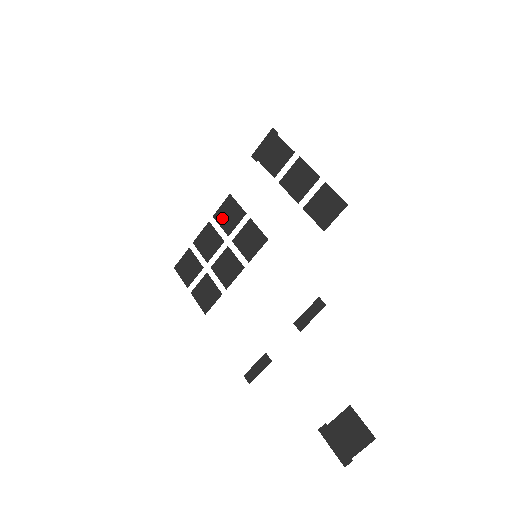
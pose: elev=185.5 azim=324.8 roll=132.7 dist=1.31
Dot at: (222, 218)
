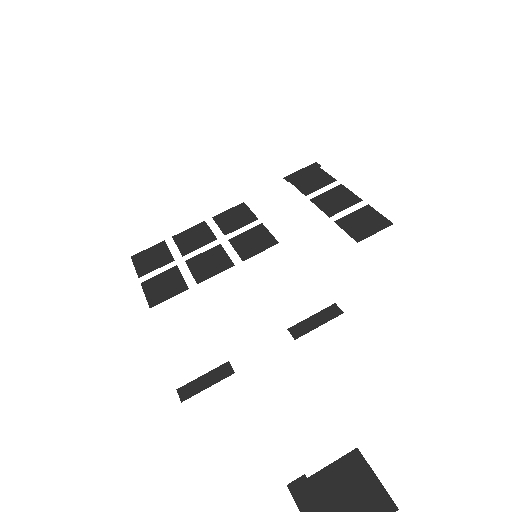
Dot at: (224, 220)
